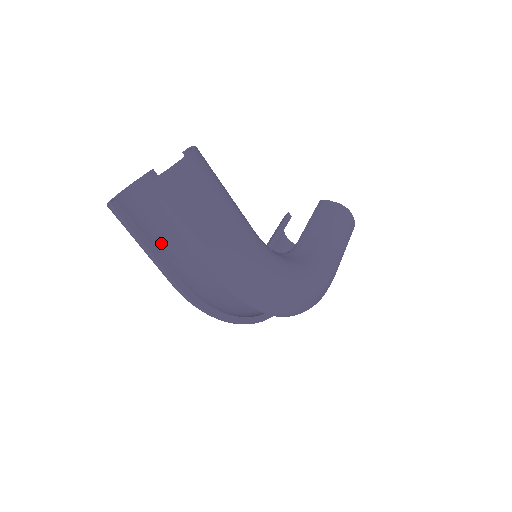
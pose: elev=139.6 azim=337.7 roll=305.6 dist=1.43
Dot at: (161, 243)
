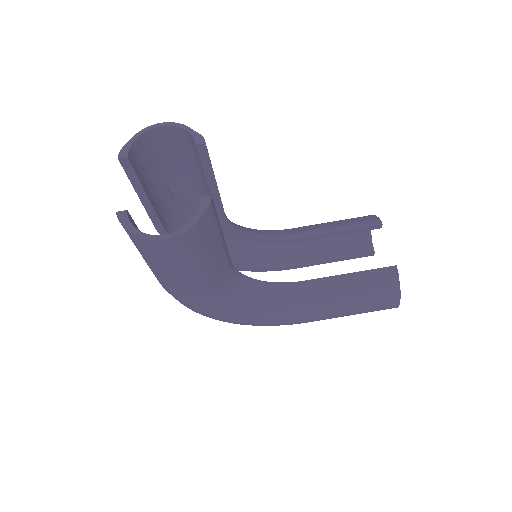
Dot at: (186, 177)
